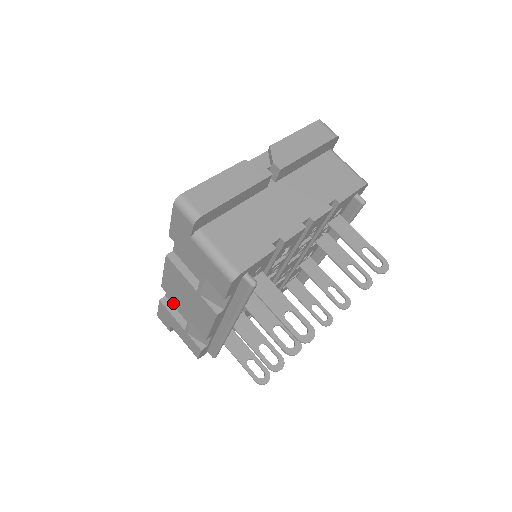
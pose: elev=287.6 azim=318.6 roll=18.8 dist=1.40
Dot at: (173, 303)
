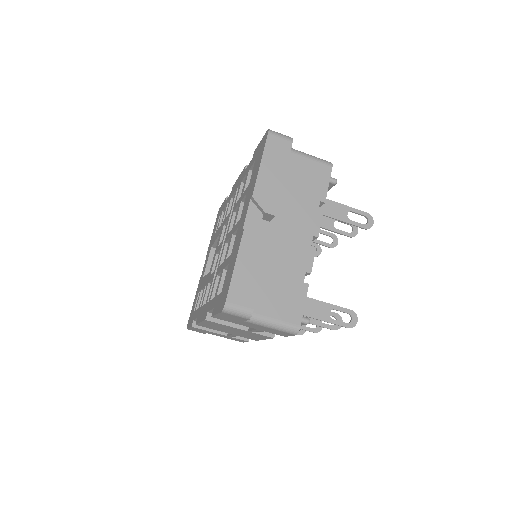
Dot at: occluded
